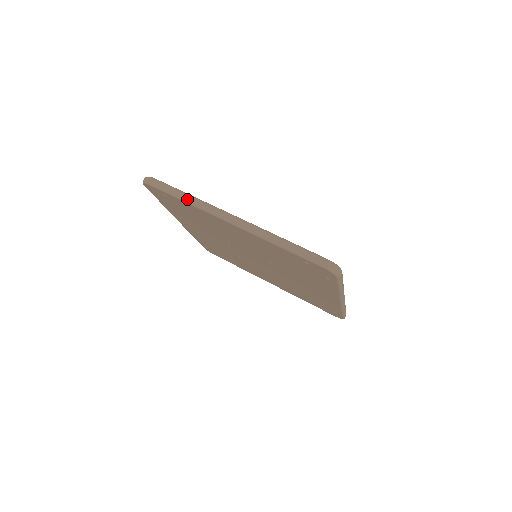
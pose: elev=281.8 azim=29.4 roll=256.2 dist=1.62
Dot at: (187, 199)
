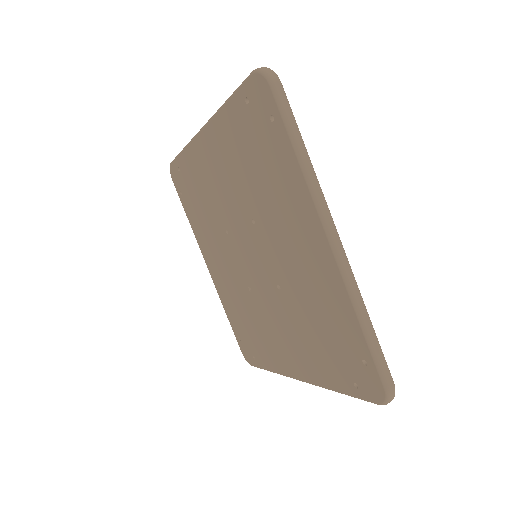
Dot at: occluded
